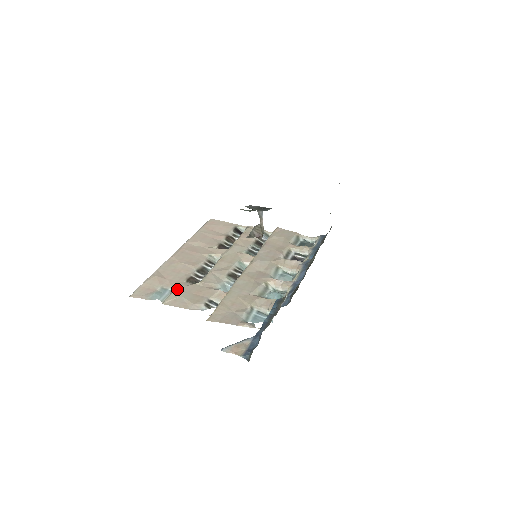
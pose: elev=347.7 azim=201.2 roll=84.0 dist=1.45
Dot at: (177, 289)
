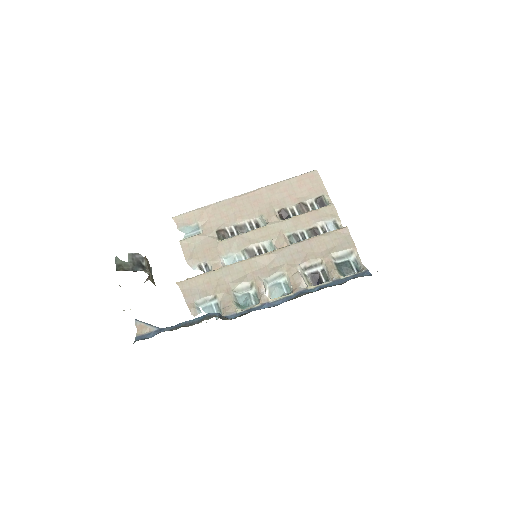
Dot at: (200, 235)
